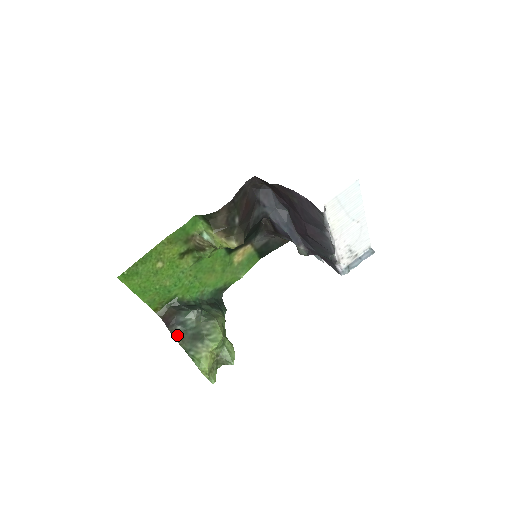
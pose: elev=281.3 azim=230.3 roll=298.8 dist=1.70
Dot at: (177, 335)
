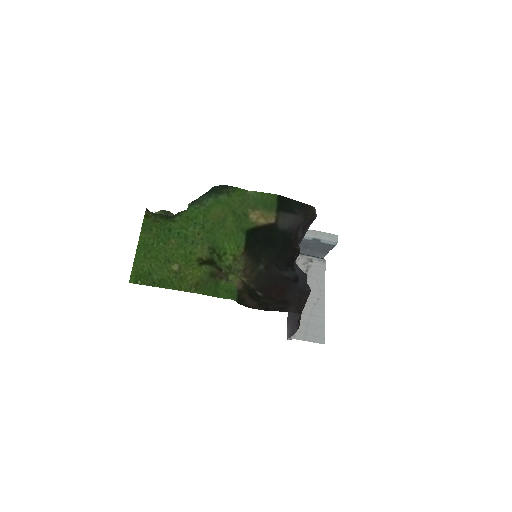
Dot at: occluded
